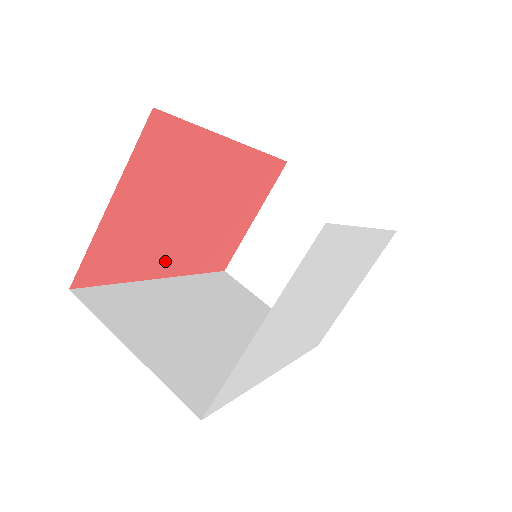
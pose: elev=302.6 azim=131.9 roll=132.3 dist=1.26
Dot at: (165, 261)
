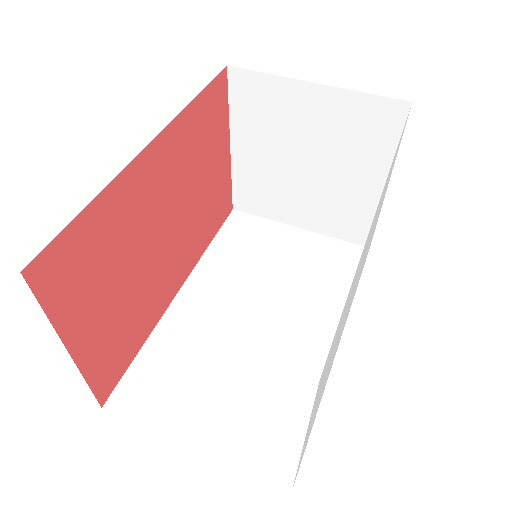
Dot at: (168, 286)
